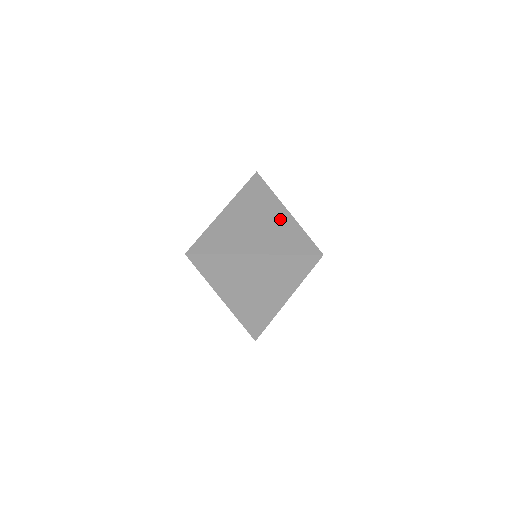
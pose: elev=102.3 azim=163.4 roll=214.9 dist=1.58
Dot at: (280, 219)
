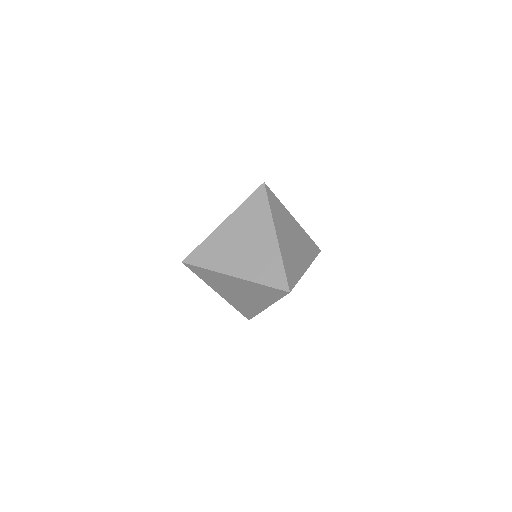
Dot at: occluded
